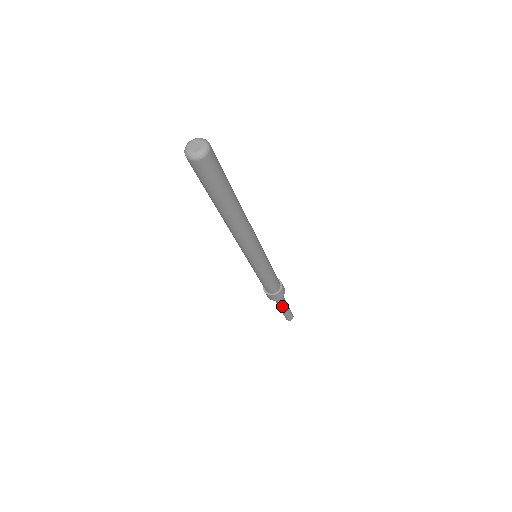
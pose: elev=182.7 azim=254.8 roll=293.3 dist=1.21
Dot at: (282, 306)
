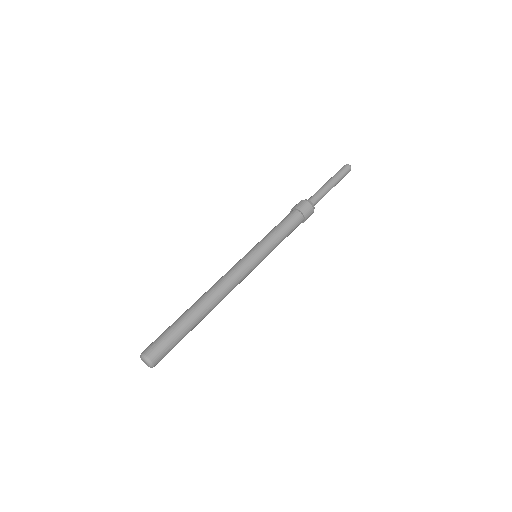
Dot at: occluded
